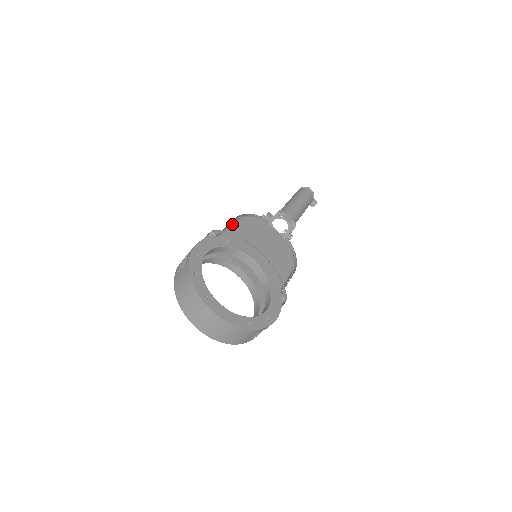
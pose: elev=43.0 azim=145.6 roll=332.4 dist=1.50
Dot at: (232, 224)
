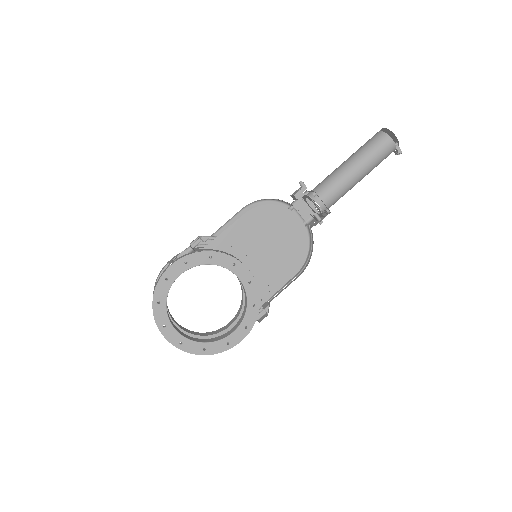
Dot at: (244, 208)
